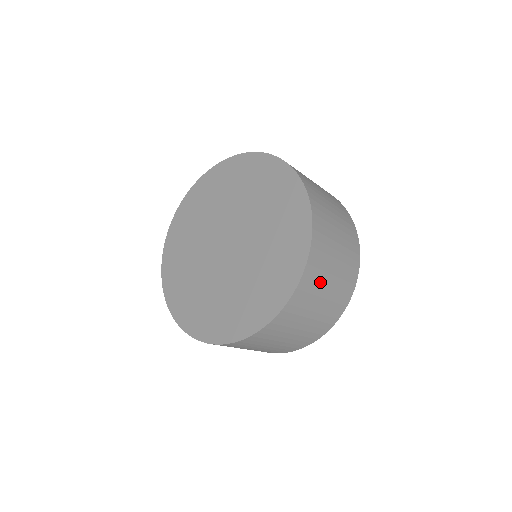
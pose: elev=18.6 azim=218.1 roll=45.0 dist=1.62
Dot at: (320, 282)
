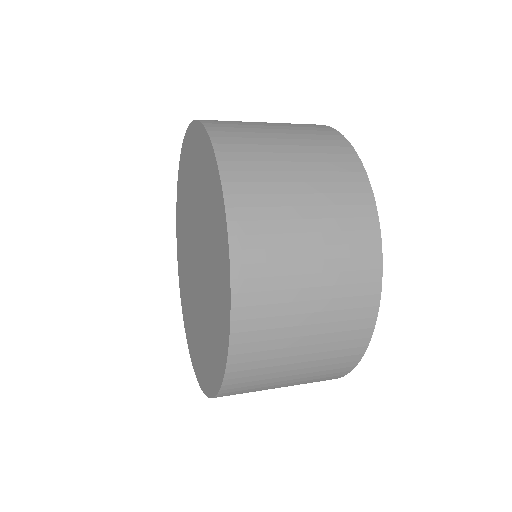
Dot at: (281, 320)
